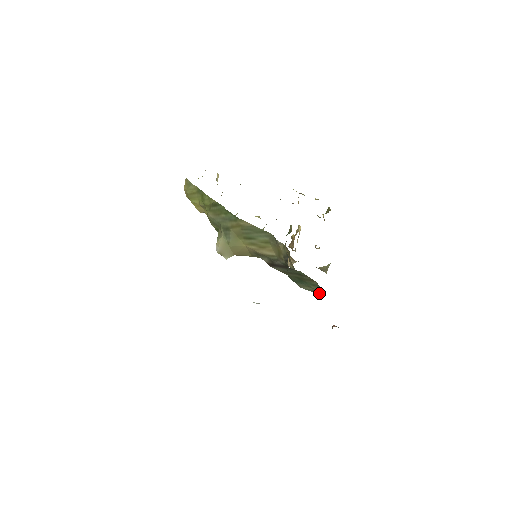
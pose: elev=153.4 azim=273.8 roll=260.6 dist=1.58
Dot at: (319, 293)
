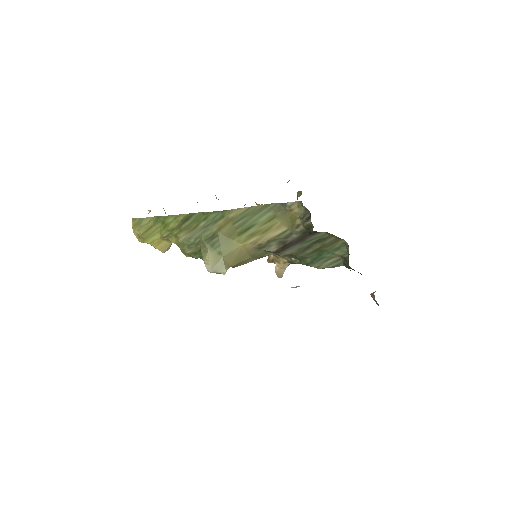
Dot at: (347, 255)
